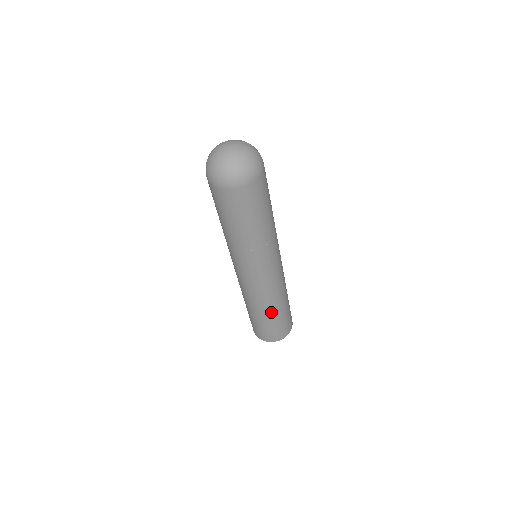
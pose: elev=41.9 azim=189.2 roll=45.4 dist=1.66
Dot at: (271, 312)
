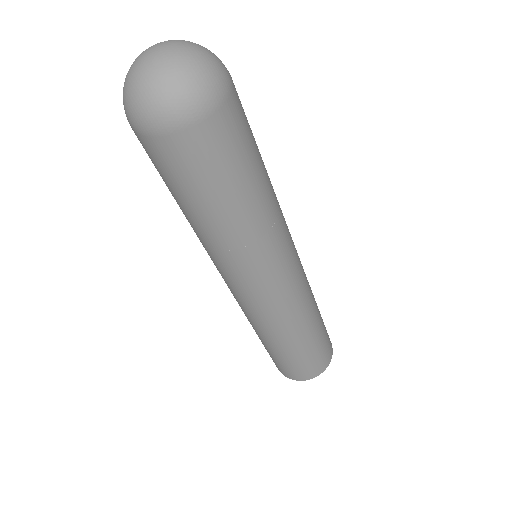
Dot at: (283, 343)
